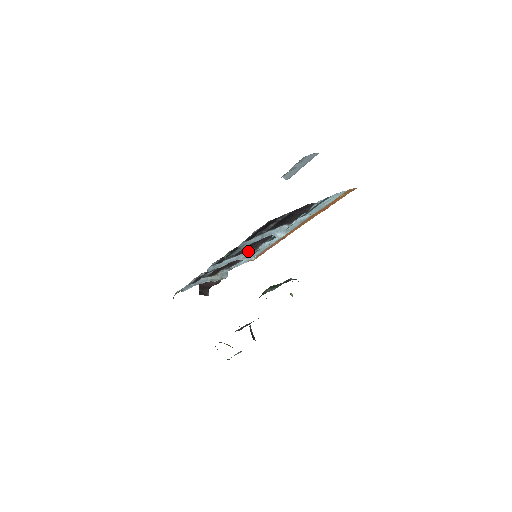
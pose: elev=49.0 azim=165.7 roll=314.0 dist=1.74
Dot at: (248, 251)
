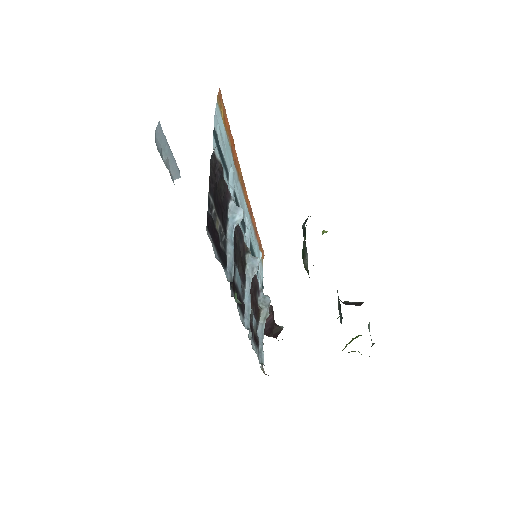
Dot at: (246, 263)
